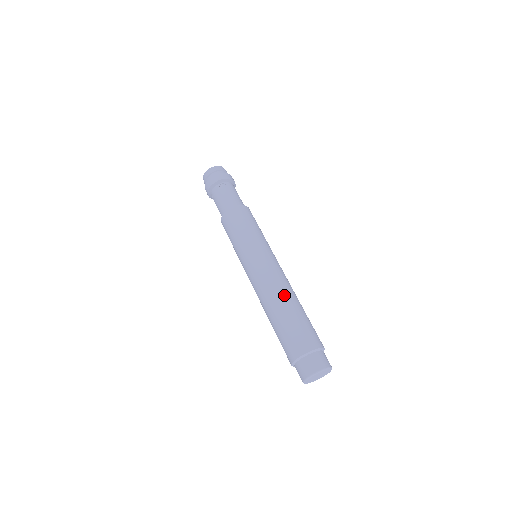
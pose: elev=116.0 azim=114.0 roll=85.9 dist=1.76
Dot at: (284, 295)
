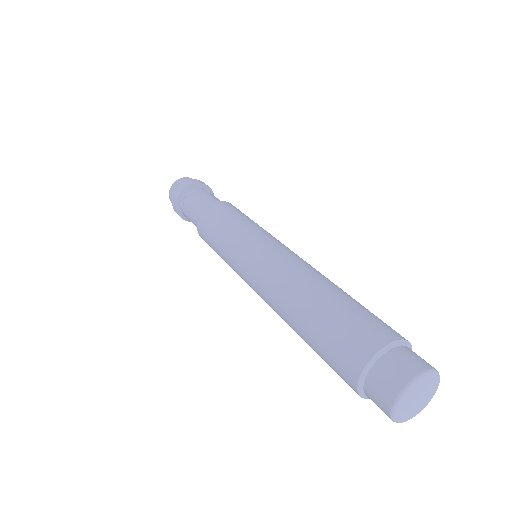
Dot at: (293, 292)
